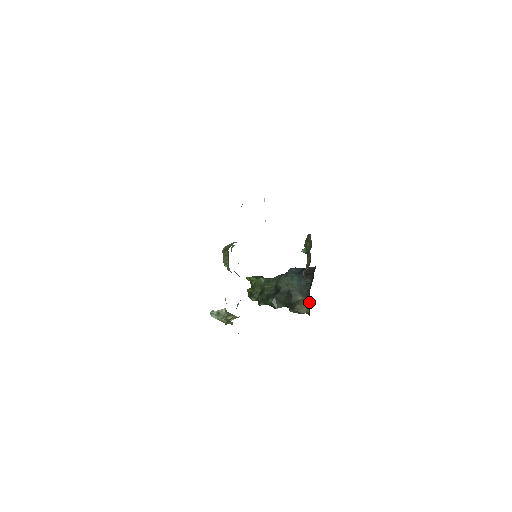
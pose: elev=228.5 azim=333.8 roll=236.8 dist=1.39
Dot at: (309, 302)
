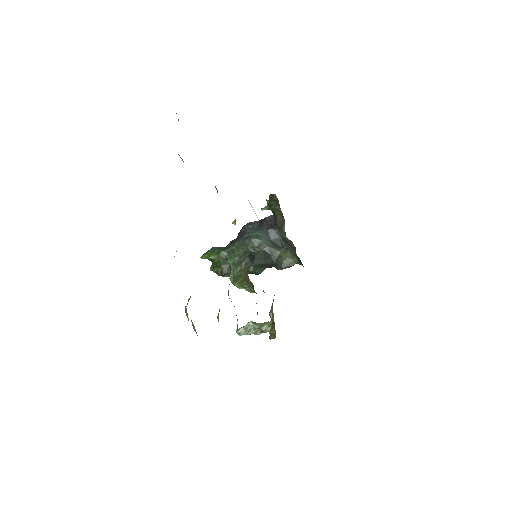
Dot at: (295, 254)
